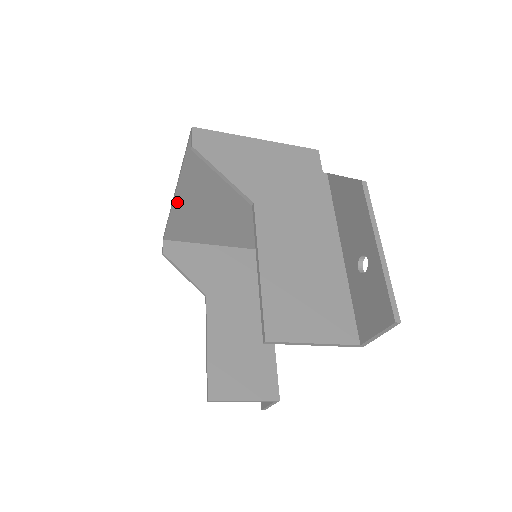
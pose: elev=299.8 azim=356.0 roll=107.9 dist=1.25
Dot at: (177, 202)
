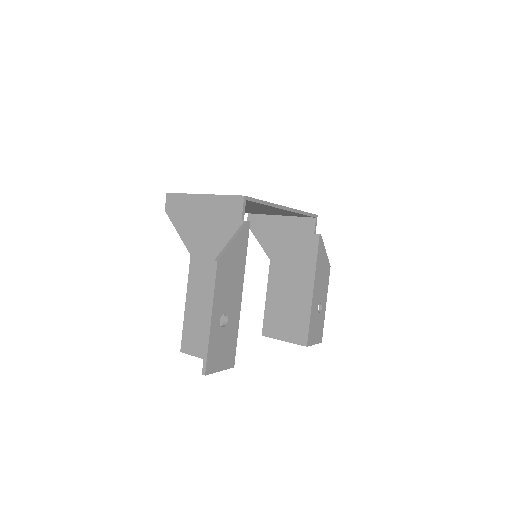
Dot at: occluded
